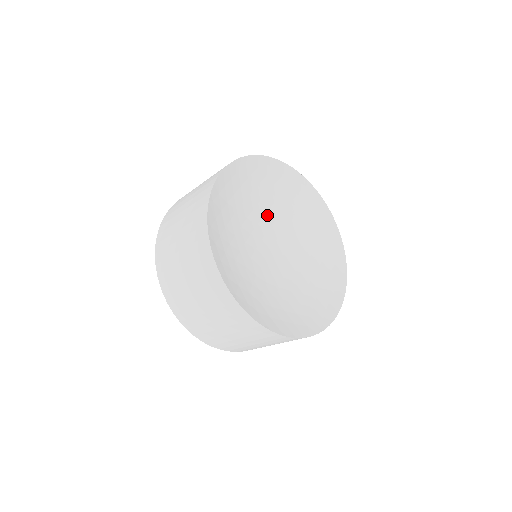
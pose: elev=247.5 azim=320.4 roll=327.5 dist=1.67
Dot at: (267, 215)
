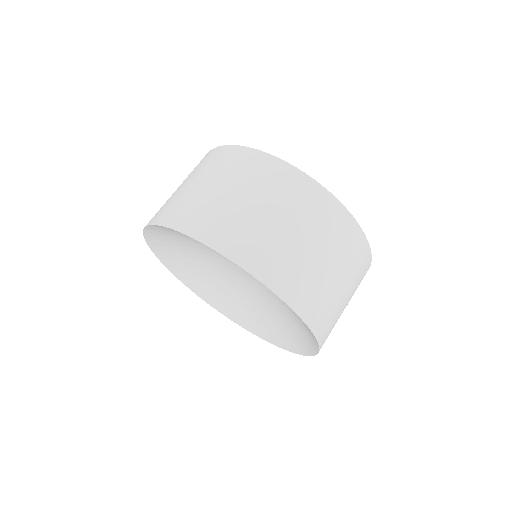
Dot at: occluded
